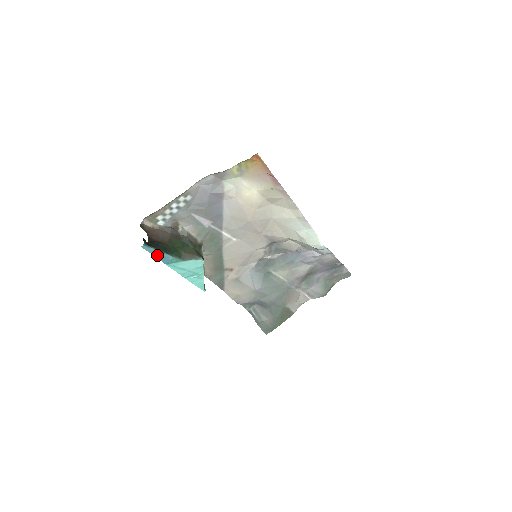
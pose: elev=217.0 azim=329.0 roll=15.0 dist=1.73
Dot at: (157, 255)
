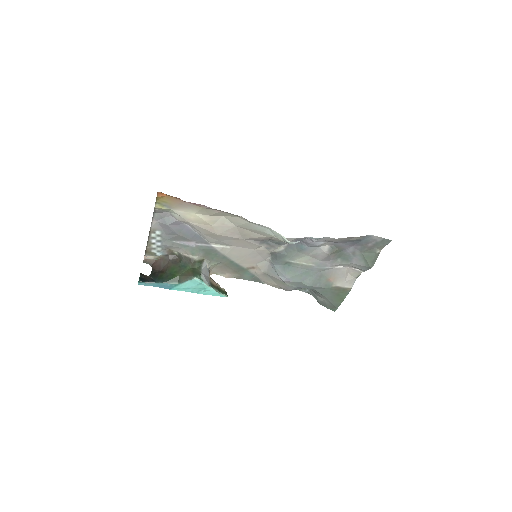
Dot at: (157, 285)
